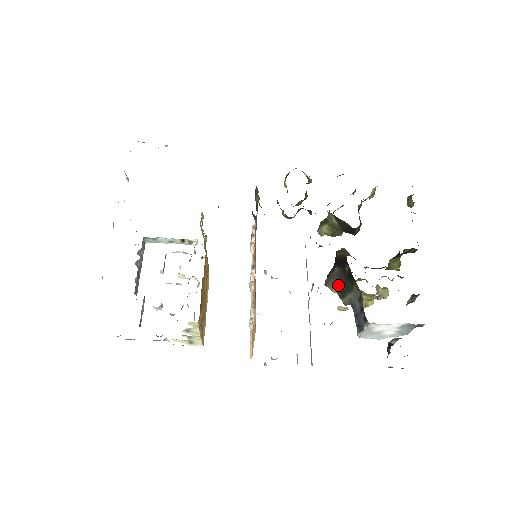
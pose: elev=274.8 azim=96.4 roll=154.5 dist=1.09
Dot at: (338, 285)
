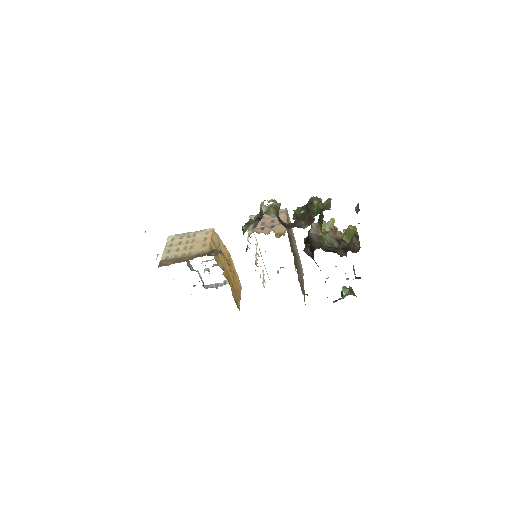
Dot at: occluded
